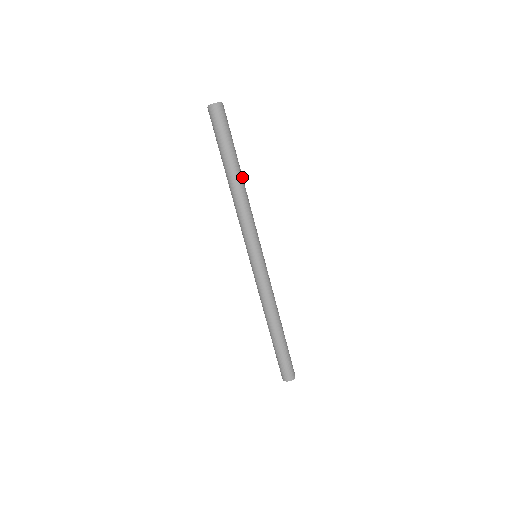
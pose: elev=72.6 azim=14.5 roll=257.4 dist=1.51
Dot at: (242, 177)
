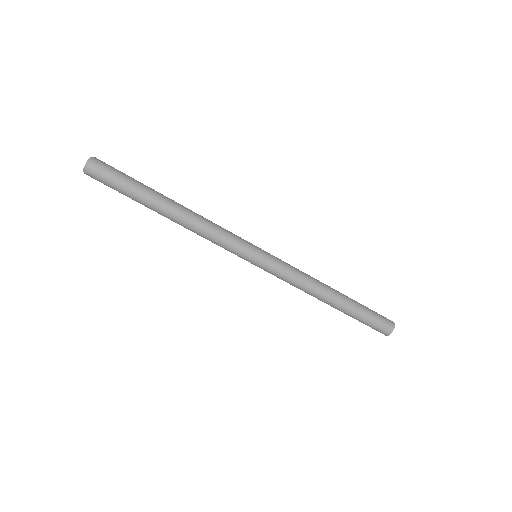
Dot at: occluded
